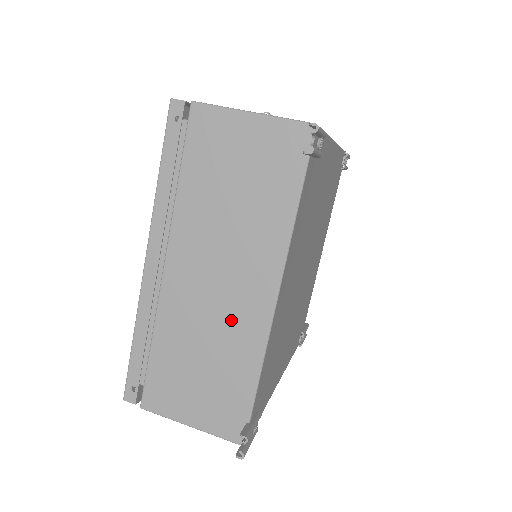
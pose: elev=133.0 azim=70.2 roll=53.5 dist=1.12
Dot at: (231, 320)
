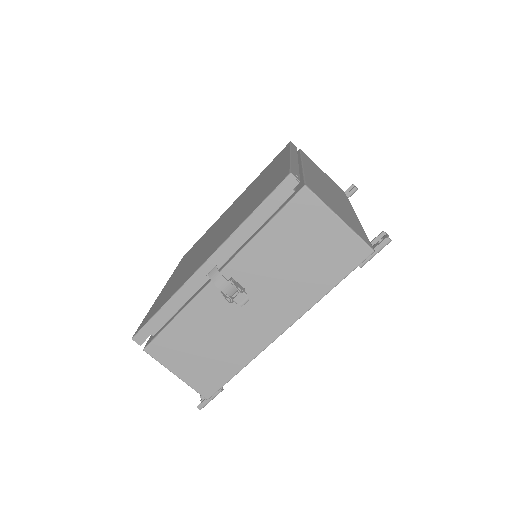
Dot at: occluded
